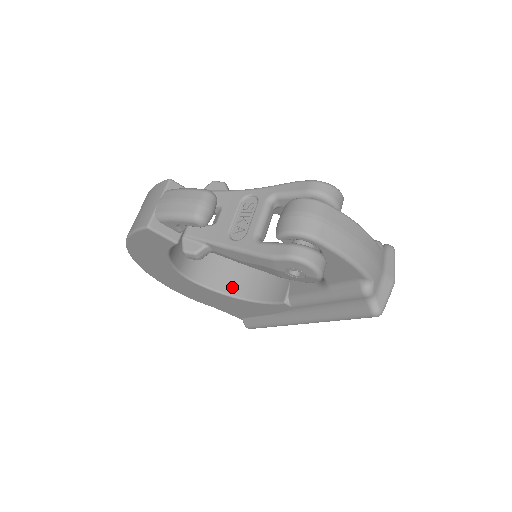
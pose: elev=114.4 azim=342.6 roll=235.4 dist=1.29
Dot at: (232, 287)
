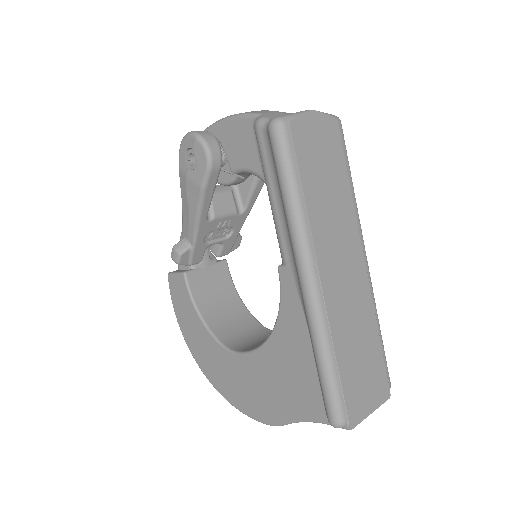
Dot at: occluded
